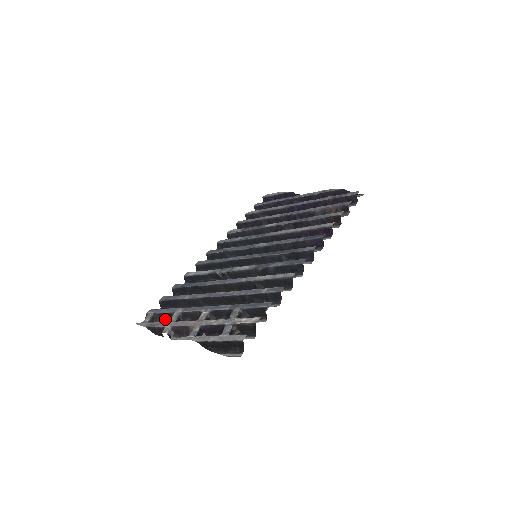
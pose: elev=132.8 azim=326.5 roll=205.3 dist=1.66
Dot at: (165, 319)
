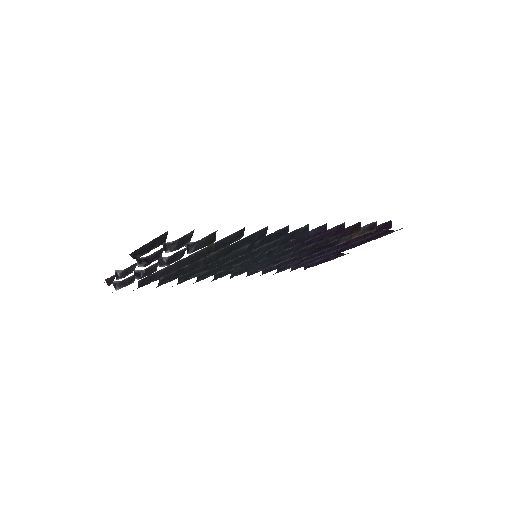
Dot at: (130, 283)
